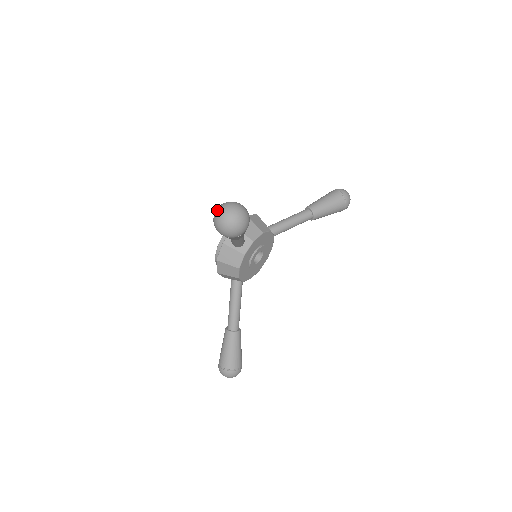
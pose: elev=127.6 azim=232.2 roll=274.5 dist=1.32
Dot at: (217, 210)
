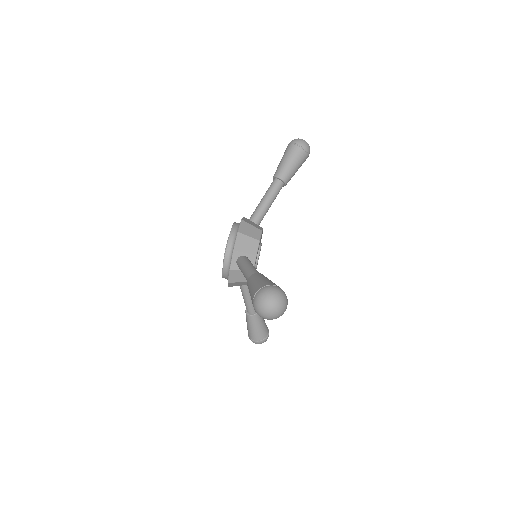
Dot at: (258, 306)
